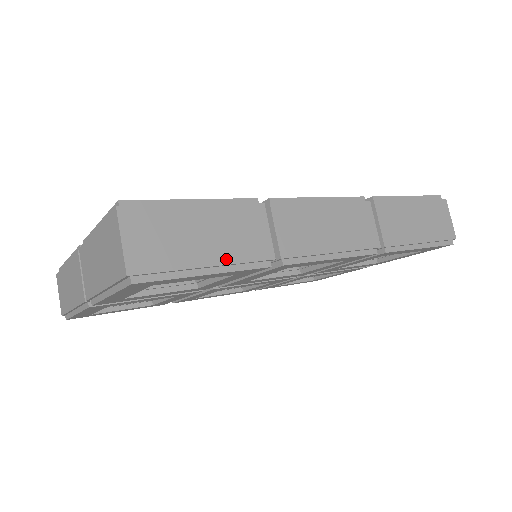
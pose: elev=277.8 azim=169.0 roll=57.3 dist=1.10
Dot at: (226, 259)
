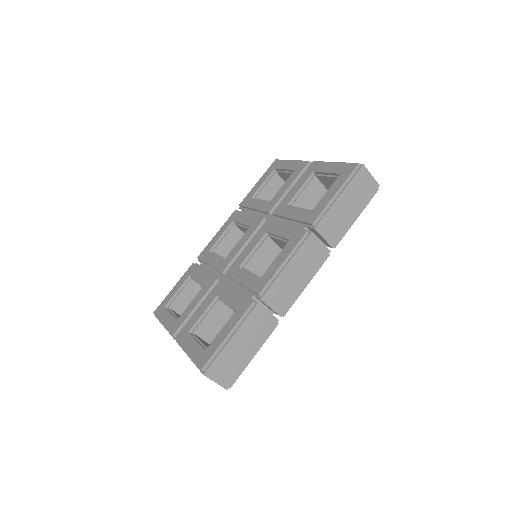
Dot at: (258, 344)
